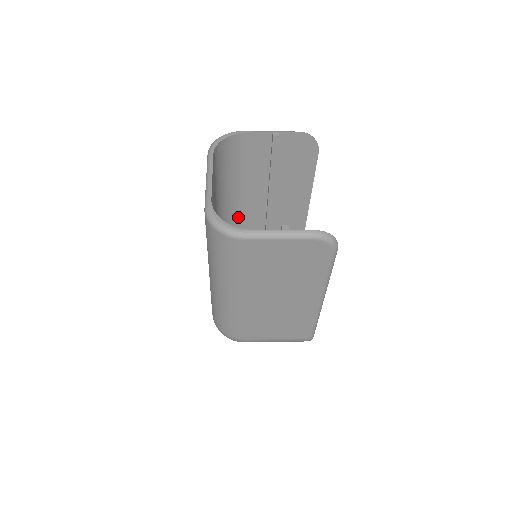
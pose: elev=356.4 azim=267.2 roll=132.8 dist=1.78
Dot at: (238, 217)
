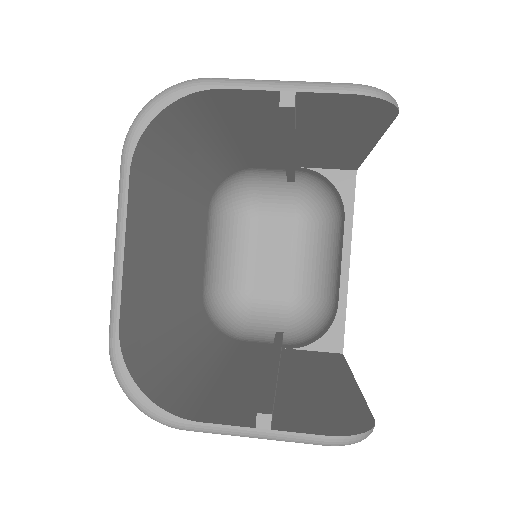
Dot at: (235, 157)
